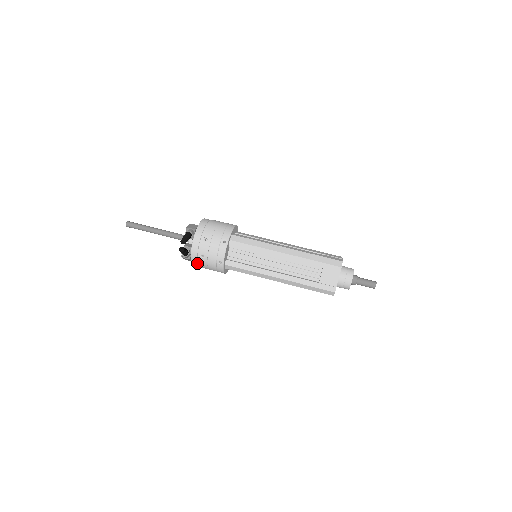
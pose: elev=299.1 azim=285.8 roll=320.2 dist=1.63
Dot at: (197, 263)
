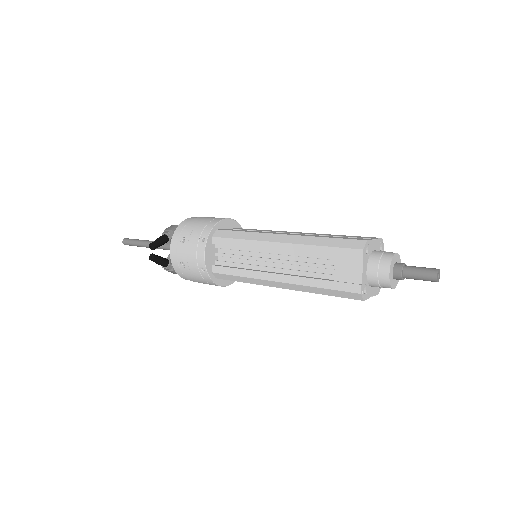
Dot at: (184, 276)
